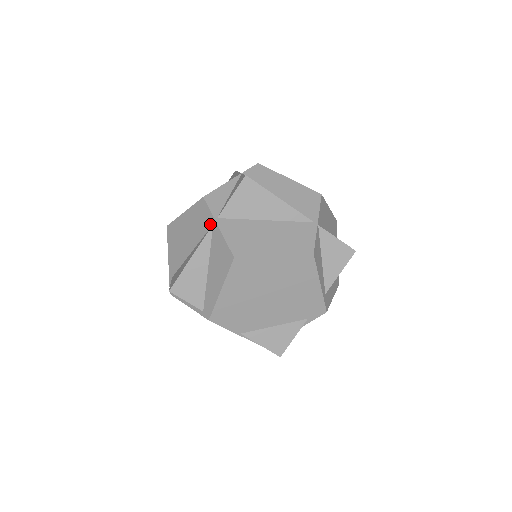
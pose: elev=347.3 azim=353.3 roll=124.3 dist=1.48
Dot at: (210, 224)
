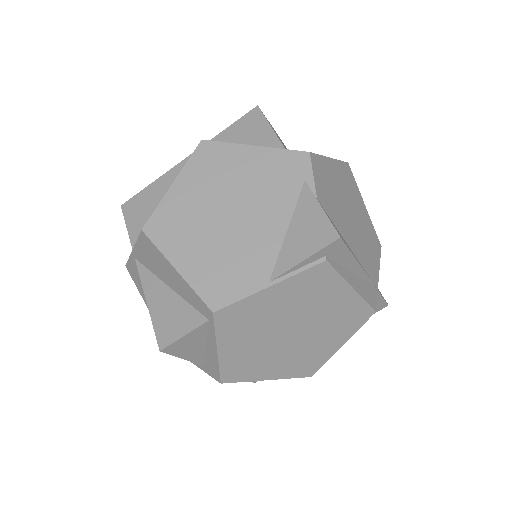
Dot at: (136, 263)
